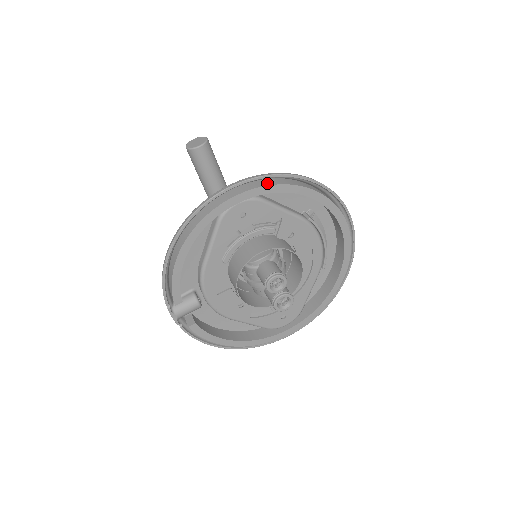
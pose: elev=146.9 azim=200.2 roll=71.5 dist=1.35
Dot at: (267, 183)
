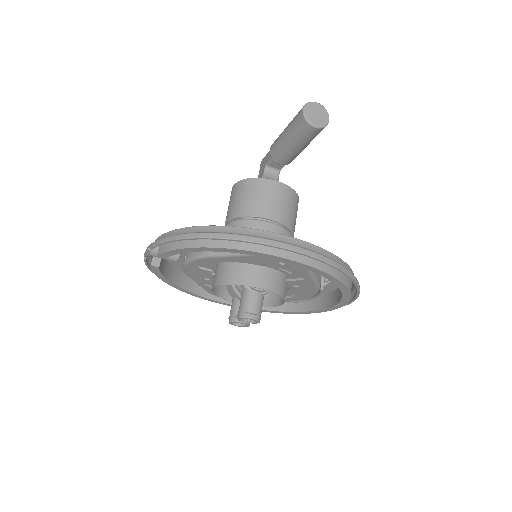
Dot at: (327, 268)
